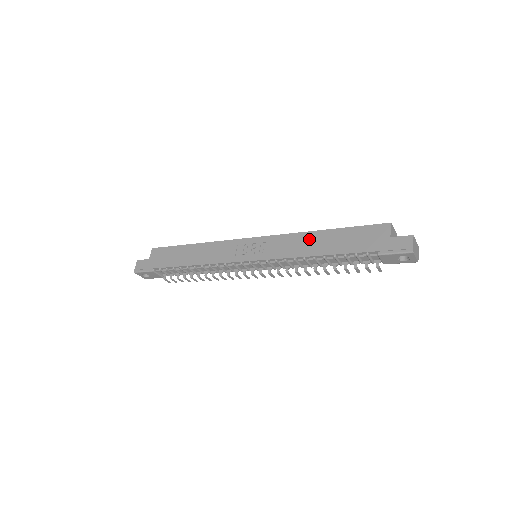
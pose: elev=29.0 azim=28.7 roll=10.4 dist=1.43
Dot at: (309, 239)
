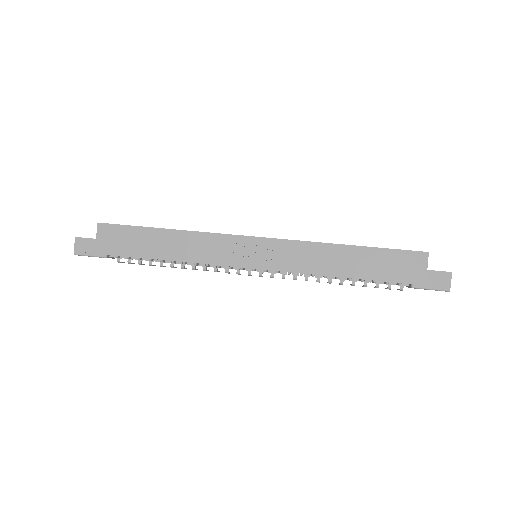
Dot at: (332, 254)
